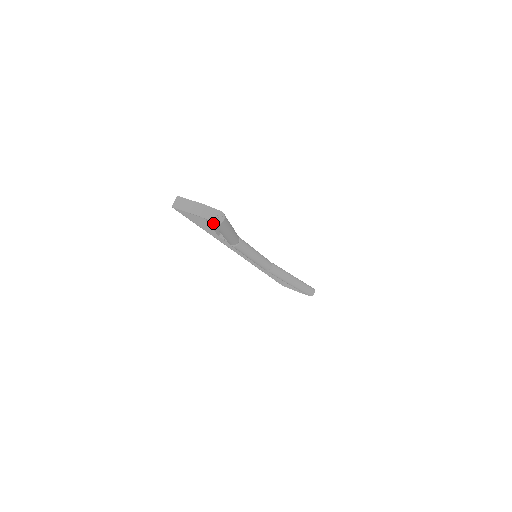
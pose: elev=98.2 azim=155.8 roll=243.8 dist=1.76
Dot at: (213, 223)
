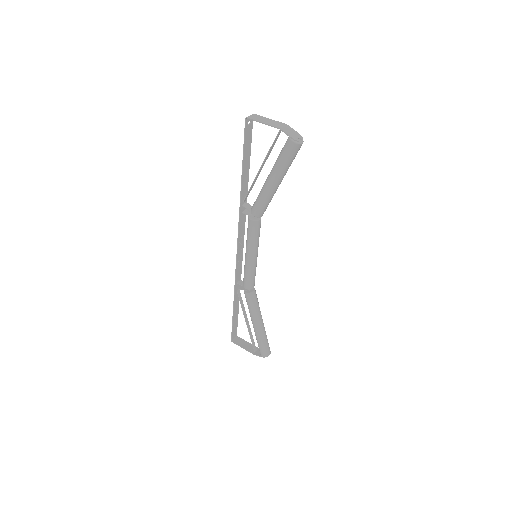
Dot at: (291, 141)
